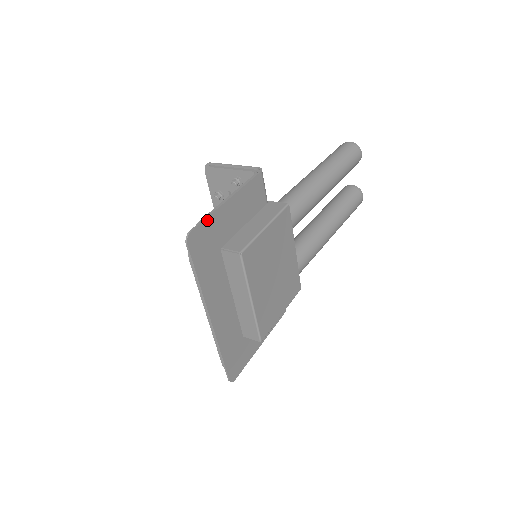
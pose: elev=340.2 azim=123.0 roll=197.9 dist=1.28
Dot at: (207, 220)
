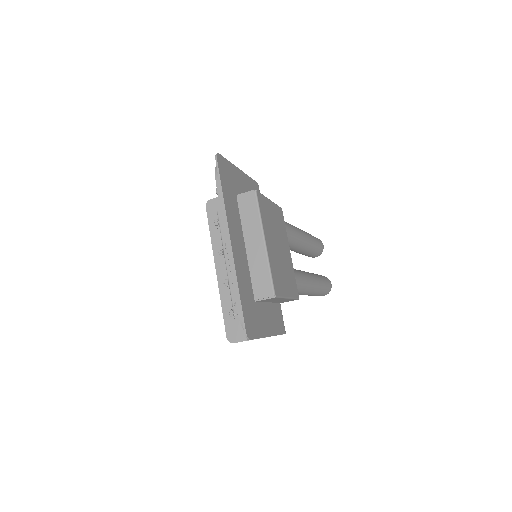
Dot at: (228, 162)
